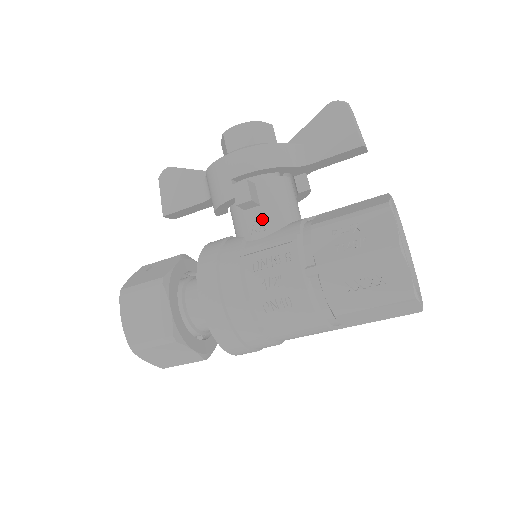
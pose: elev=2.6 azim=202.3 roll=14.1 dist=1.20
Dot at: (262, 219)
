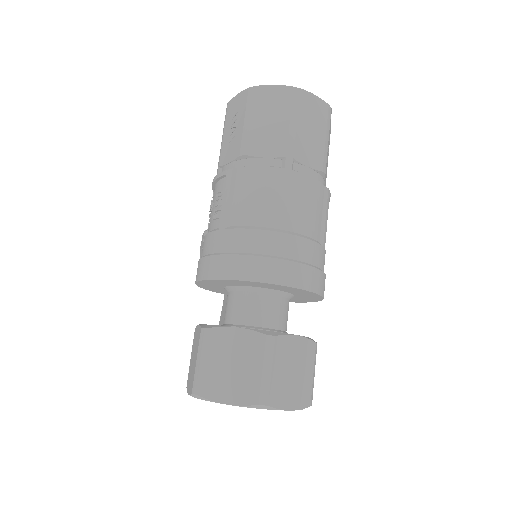
Dot at: occluded
